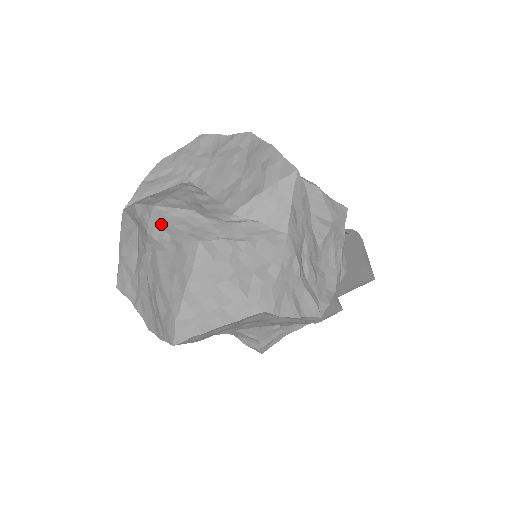
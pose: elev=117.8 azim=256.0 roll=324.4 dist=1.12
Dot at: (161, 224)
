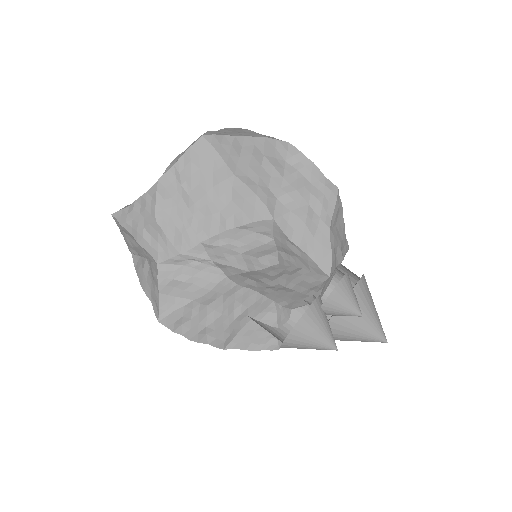
Dot at: occluded
